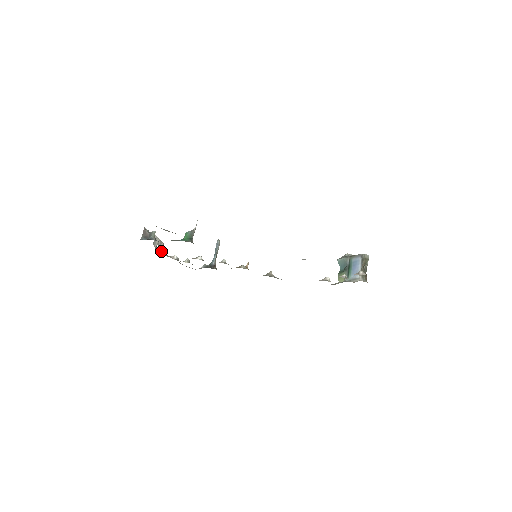
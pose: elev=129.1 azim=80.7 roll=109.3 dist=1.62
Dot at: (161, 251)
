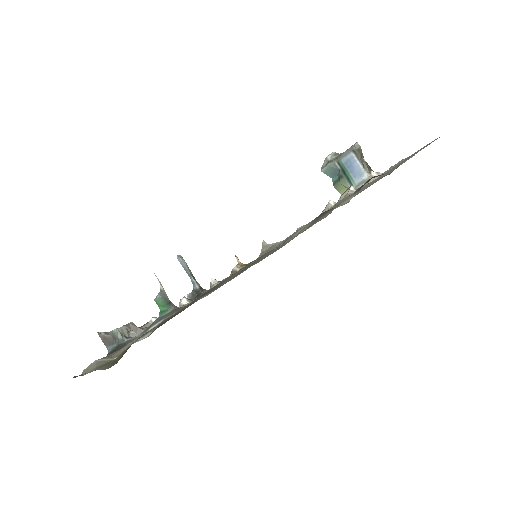
Dot at: (137, 334)
